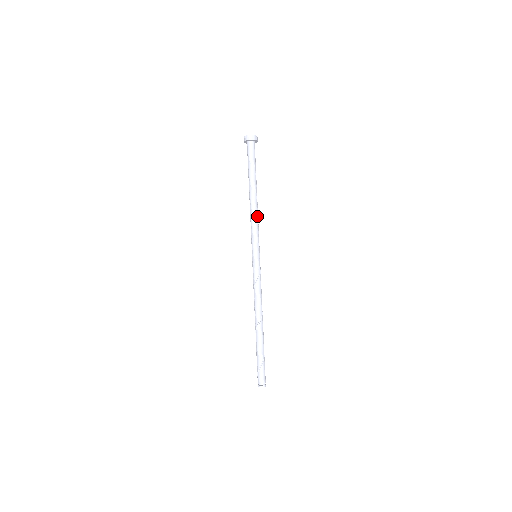
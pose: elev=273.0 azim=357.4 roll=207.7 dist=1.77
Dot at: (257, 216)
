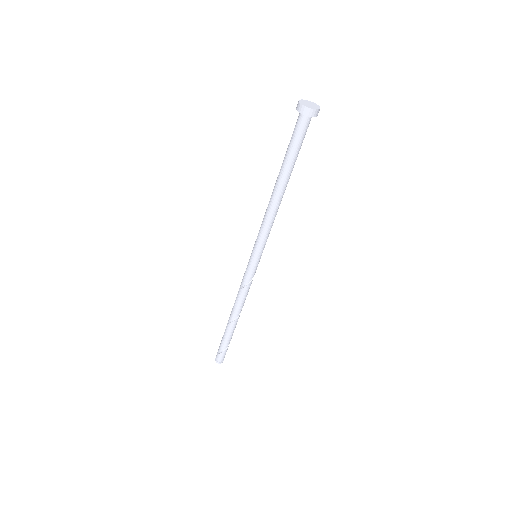
Dot at: occluded
